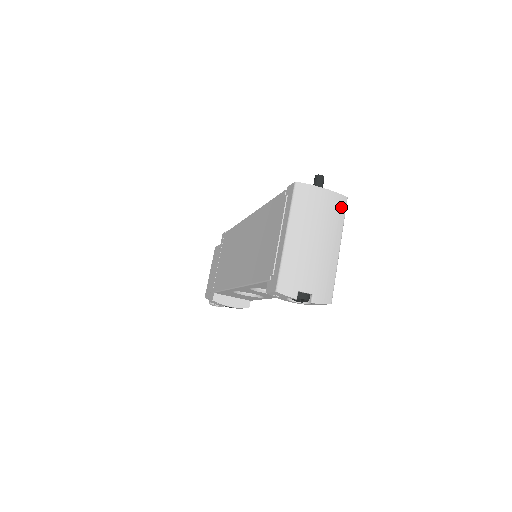
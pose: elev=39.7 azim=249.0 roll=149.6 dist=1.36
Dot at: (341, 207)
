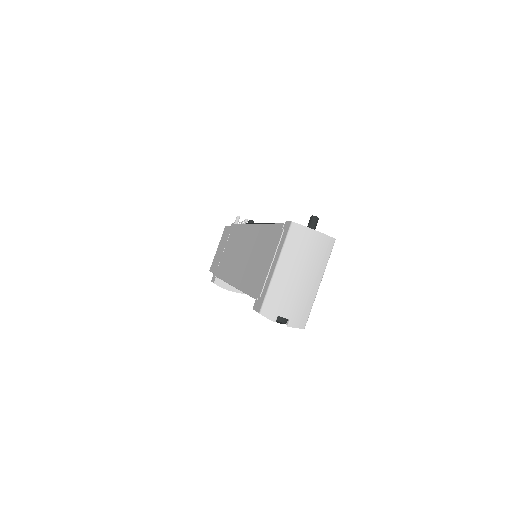
Dot at: (328, 247)
